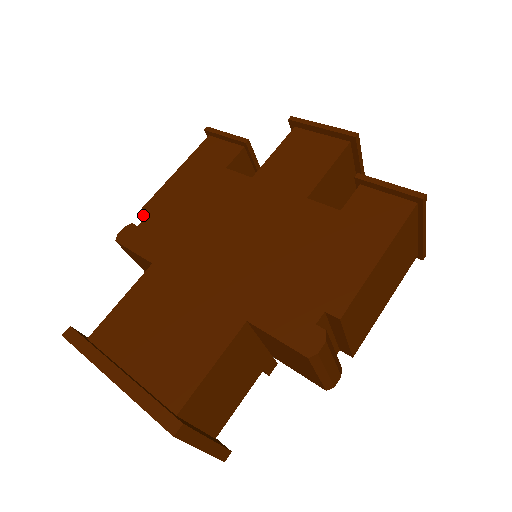
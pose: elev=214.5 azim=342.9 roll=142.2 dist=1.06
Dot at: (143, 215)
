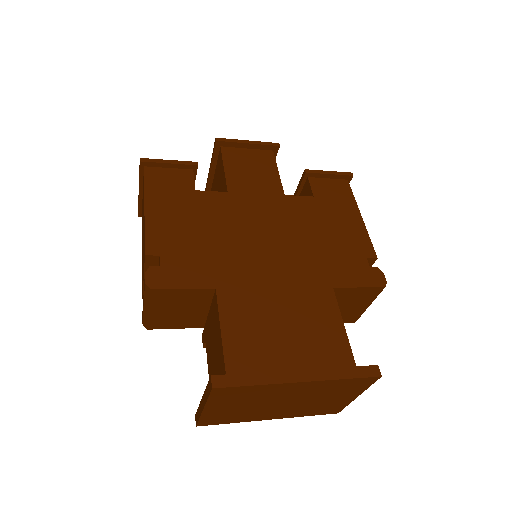
Dot at: (155, 255)
